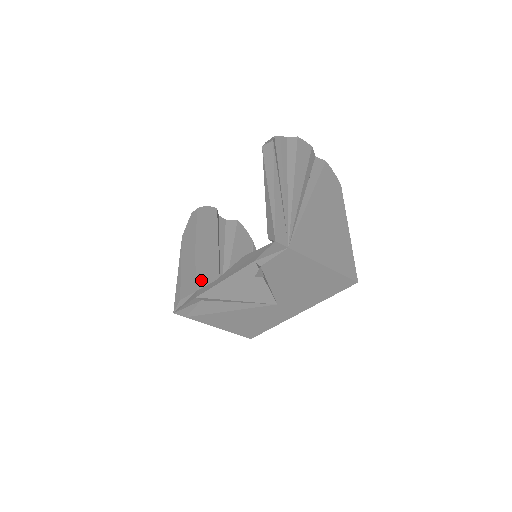
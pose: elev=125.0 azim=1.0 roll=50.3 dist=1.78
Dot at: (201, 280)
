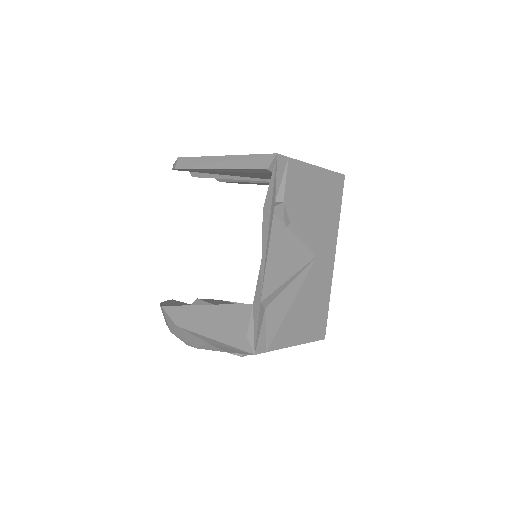
Dot at: occluded
